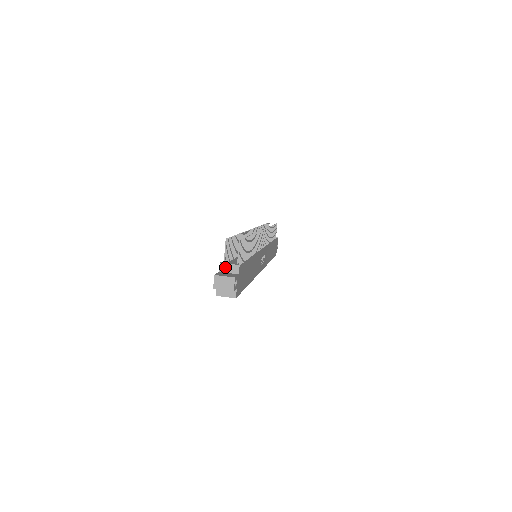
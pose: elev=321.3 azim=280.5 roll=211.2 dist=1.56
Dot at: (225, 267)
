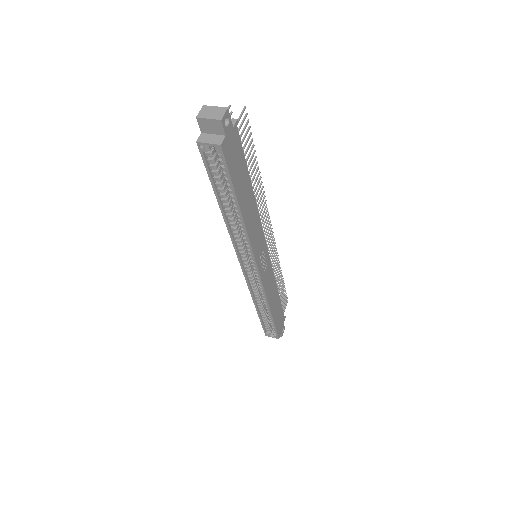
Dot at: occluded
